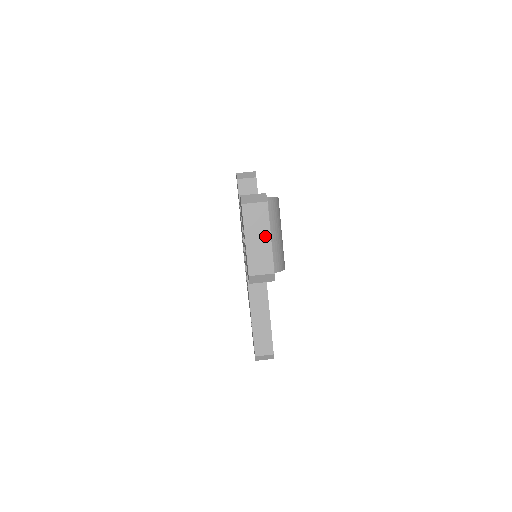
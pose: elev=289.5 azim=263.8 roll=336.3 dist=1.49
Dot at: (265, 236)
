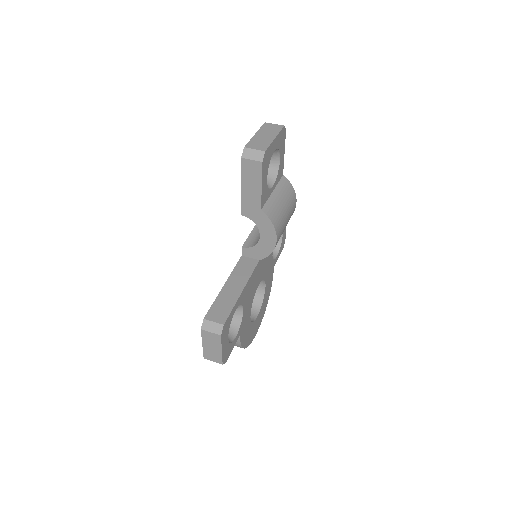
Dot at: (271, 136)
